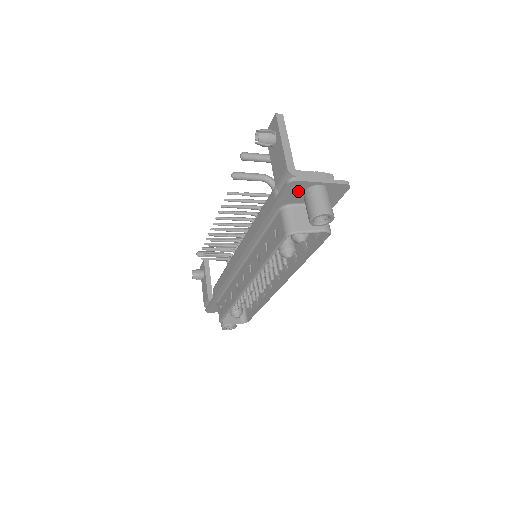
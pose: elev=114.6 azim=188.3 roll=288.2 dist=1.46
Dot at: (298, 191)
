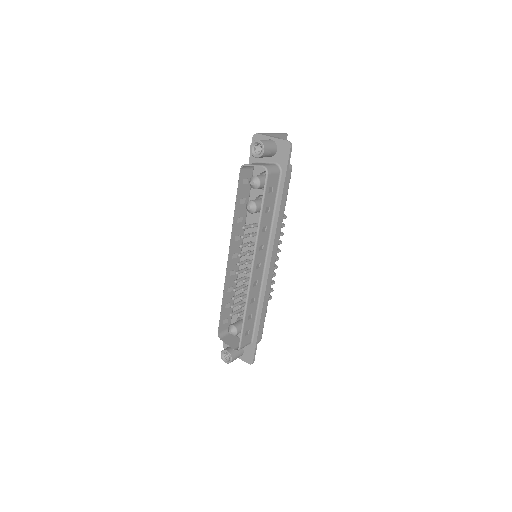
Dot at: occluded
